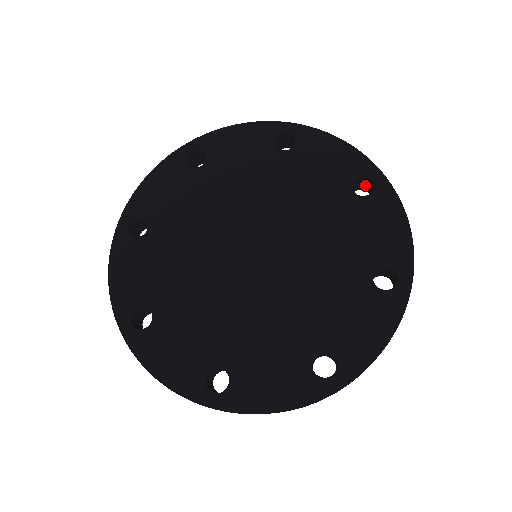
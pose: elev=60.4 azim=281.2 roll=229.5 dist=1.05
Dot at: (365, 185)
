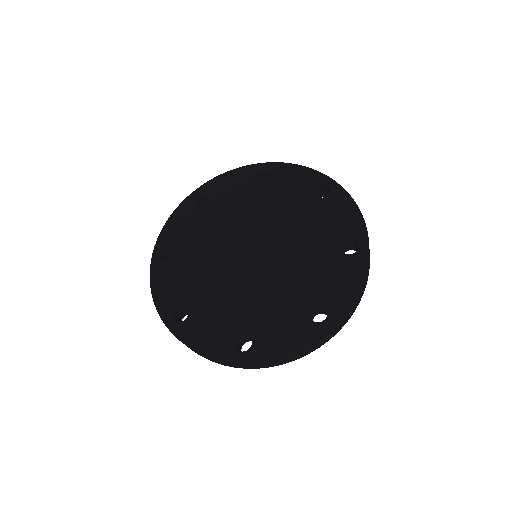
Dot at: (260, 179)
